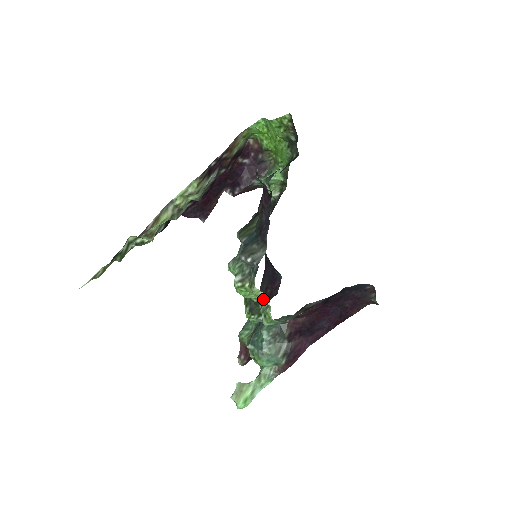
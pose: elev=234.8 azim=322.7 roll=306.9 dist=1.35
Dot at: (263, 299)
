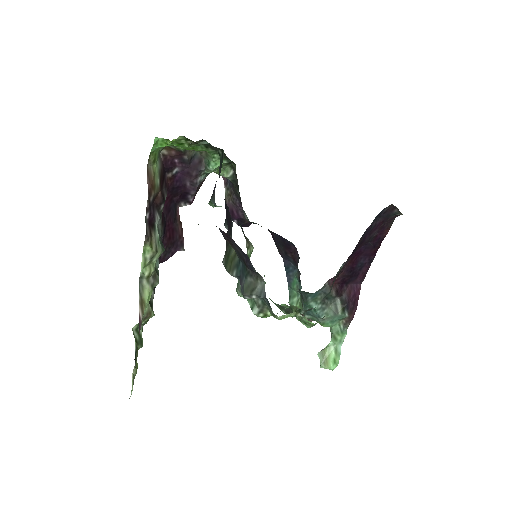
Dot at: (293, 315)
